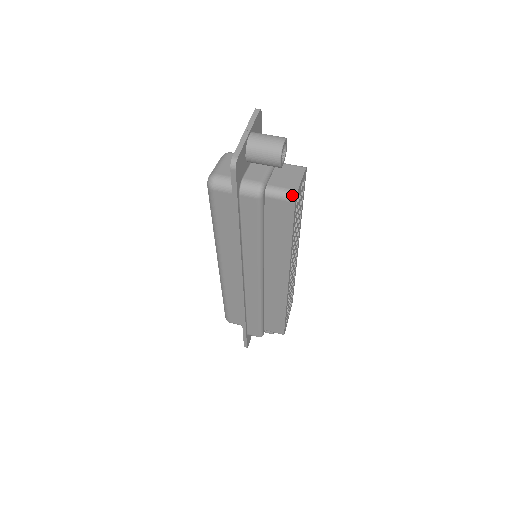
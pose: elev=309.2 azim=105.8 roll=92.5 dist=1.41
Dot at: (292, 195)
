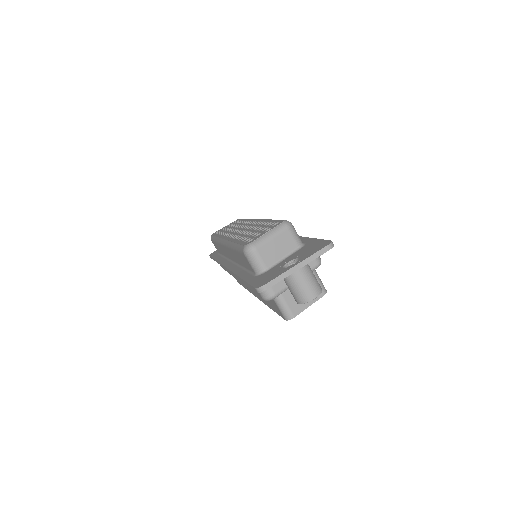
Dot at: (288, 317)
